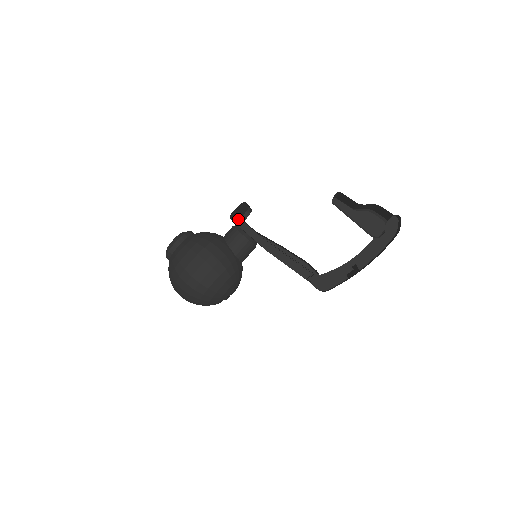
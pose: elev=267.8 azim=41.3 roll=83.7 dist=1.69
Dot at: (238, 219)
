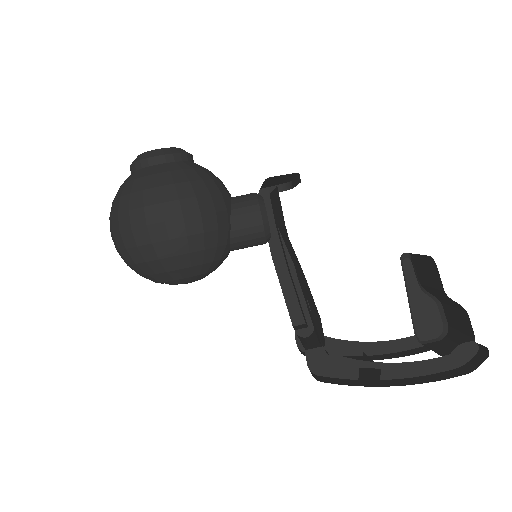
Dot at: occluded
